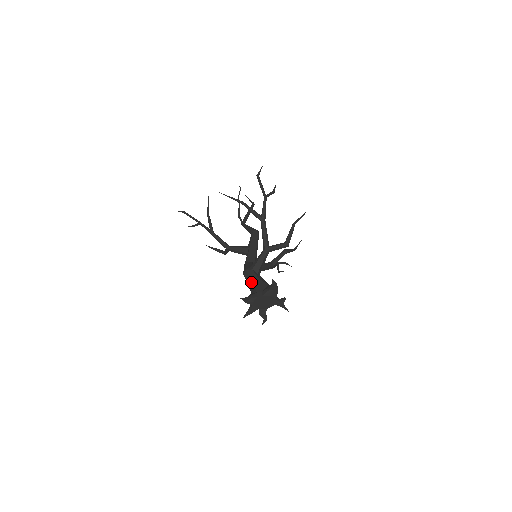
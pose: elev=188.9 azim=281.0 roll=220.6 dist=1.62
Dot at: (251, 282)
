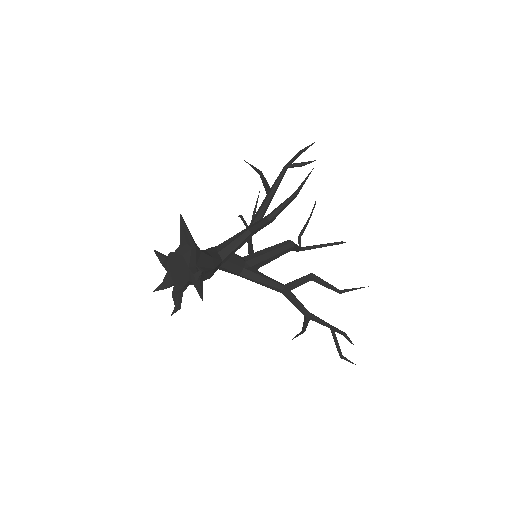
Dot at: occluded
